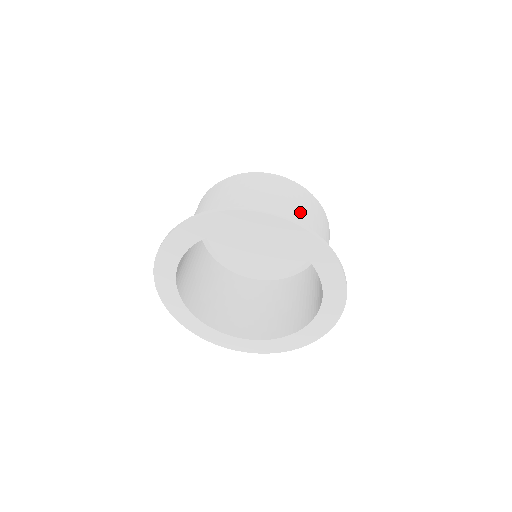
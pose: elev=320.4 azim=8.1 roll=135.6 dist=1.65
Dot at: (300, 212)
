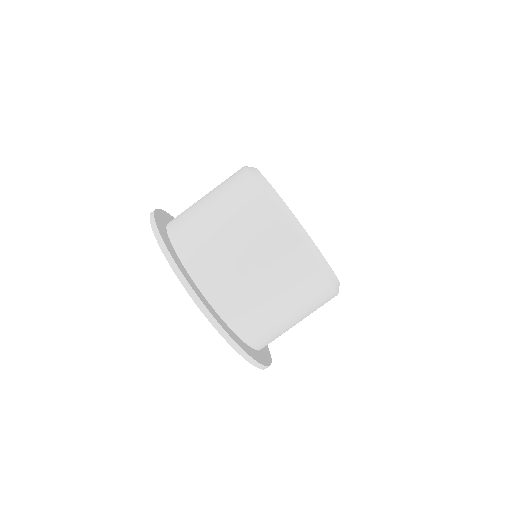
Dot at: (274, 299)
